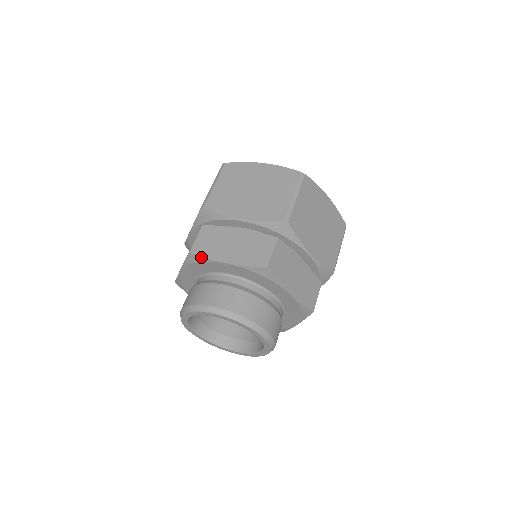
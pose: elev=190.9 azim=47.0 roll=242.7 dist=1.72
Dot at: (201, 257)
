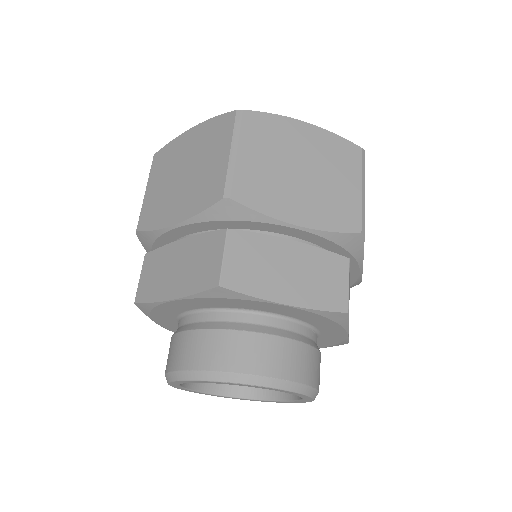
Dot at: (242, 294)
